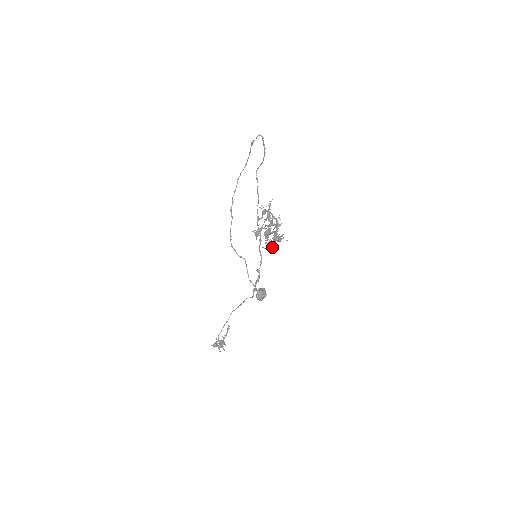
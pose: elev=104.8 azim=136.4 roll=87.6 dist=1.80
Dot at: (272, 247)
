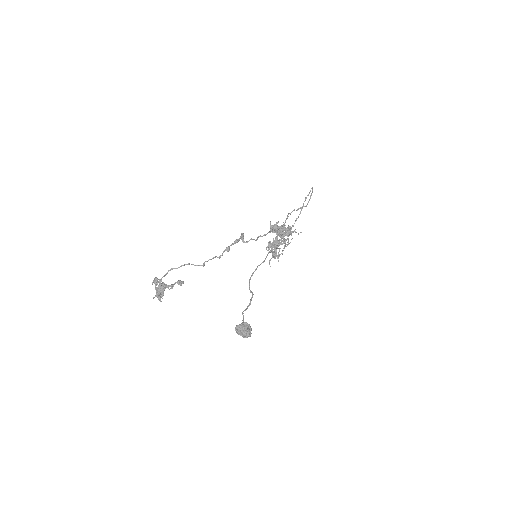
Dot at: (274, 250)
